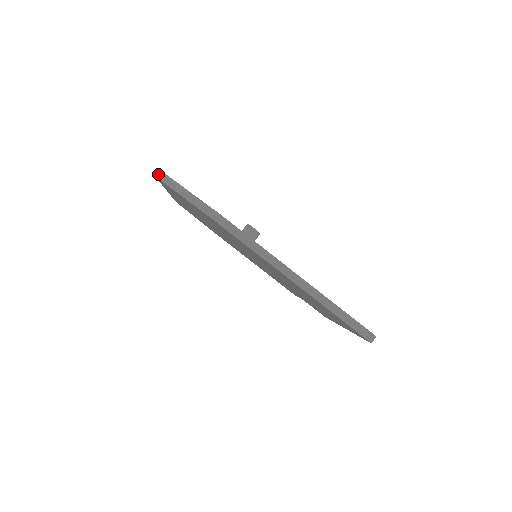
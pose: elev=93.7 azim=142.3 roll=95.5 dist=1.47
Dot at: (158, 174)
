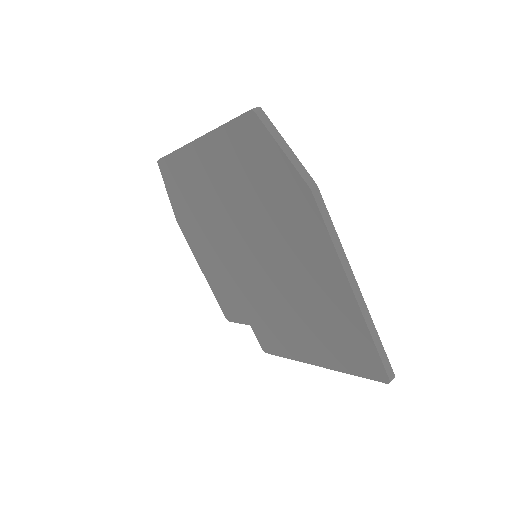
Dot at: (256, 108)
